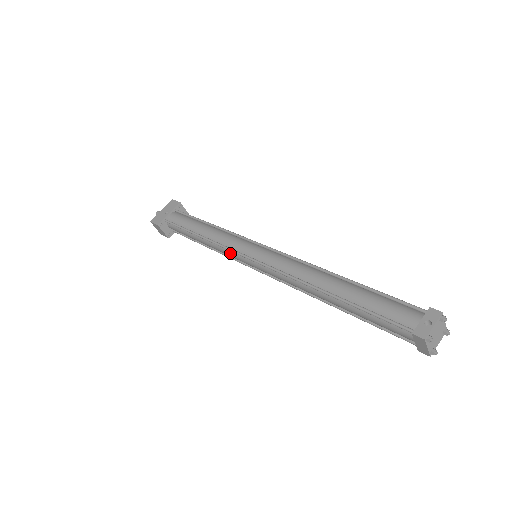
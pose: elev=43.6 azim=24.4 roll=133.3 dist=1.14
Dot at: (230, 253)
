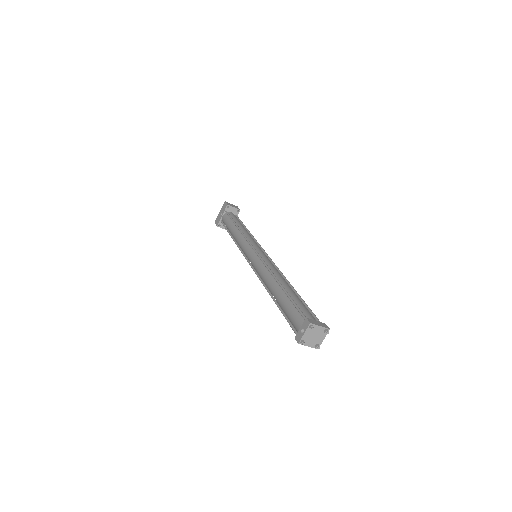
Dot at: occluded
